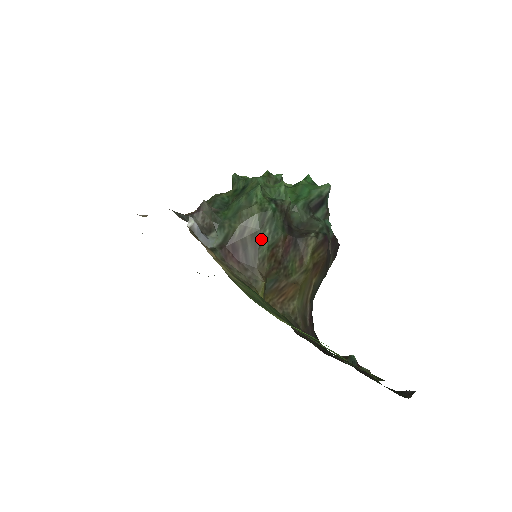
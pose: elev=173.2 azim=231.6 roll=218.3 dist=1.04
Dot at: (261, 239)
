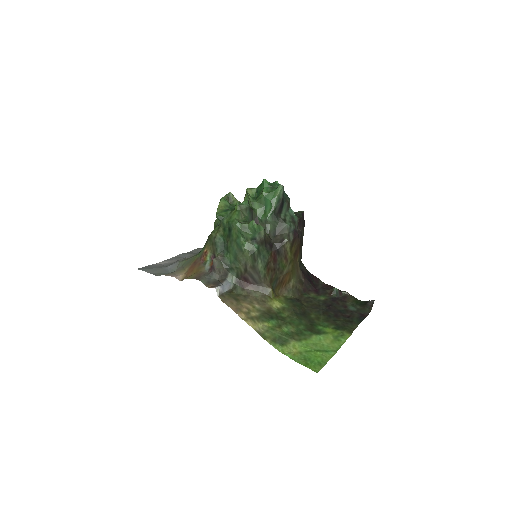
Dot at: (258, 267)
